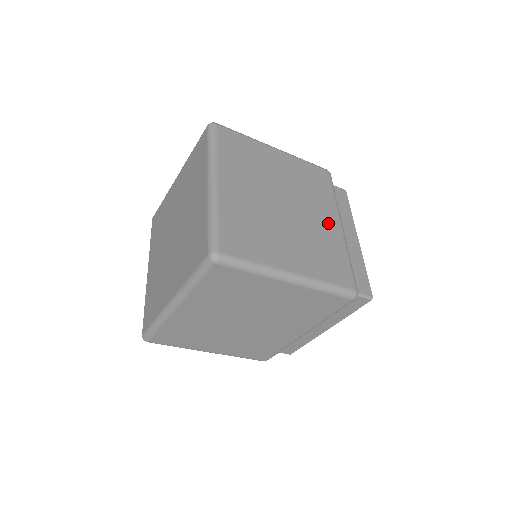
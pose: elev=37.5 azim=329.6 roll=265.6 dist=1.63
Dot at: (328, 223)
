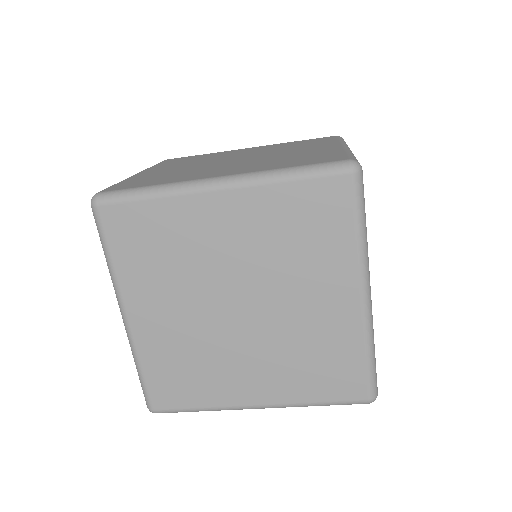
Dot at: occluded
